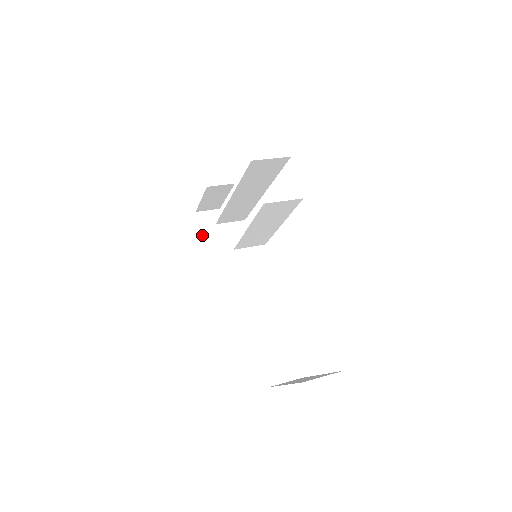
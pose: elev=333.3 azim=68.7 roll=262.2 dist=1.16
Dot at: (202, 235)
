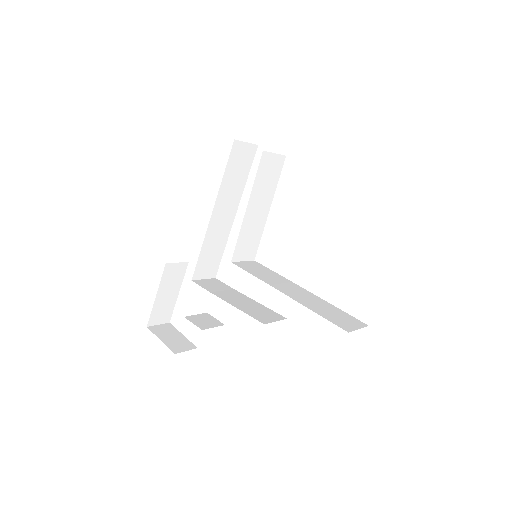
Dot at: (164, 342)
